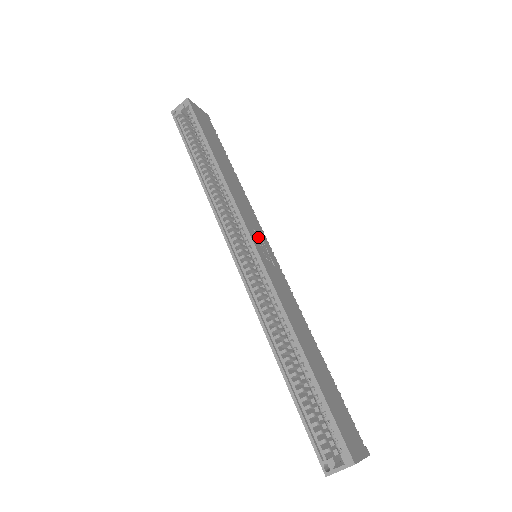
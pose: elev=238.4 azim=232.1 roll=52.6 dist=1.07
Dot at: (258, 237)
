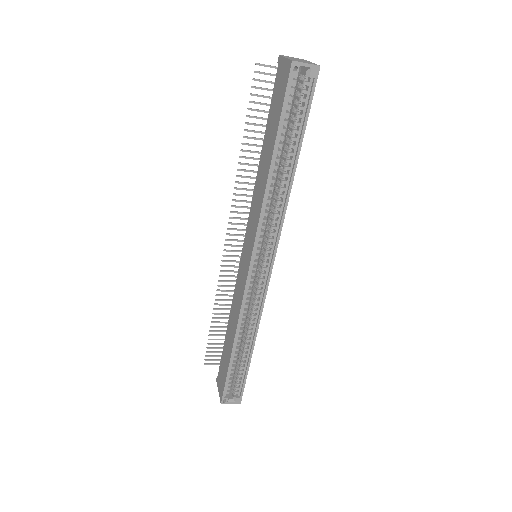
Dot at: occluded
